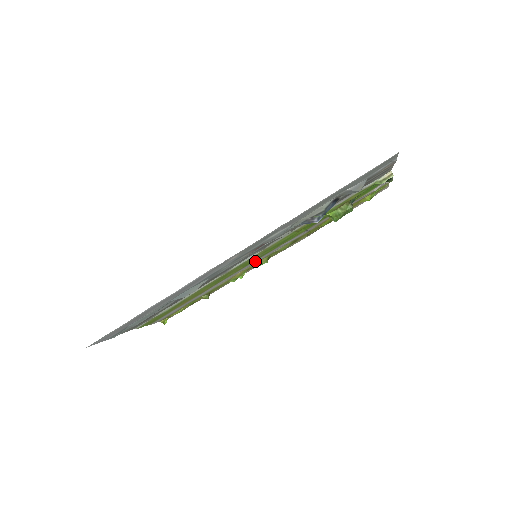
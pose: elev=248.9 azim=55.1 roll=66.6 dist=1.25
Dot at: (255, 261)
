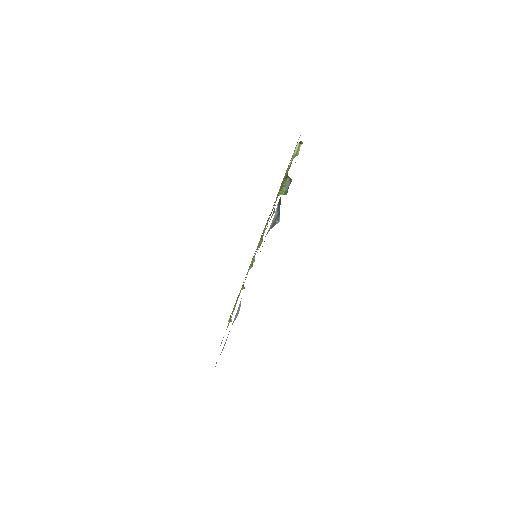
Dot at: occluded
